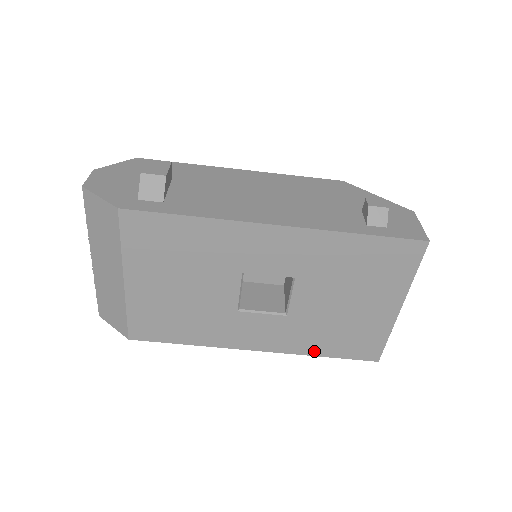
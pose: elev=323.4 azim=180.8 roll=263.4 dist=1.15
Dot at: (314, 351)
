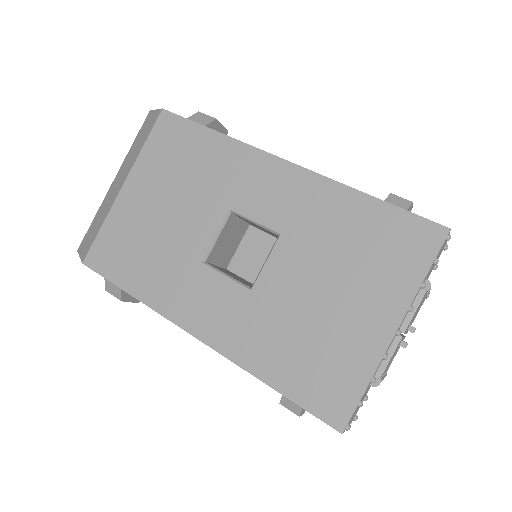
Dot at: (261, 369)
